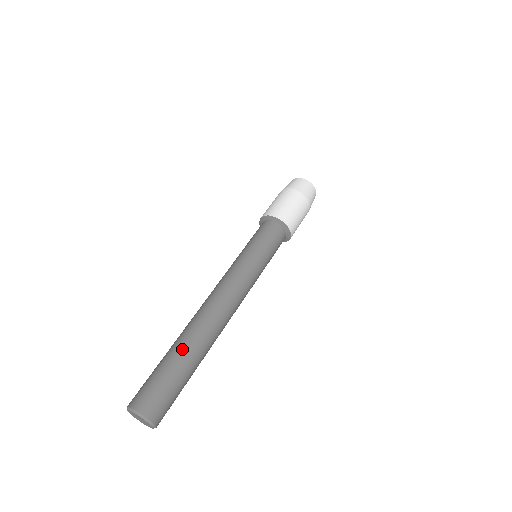
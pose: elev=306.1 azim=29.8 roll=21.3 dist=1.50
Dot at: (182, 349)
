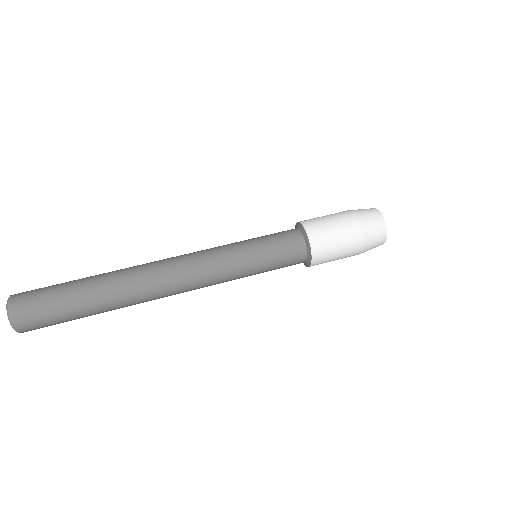
Dot at: (94, 276)
